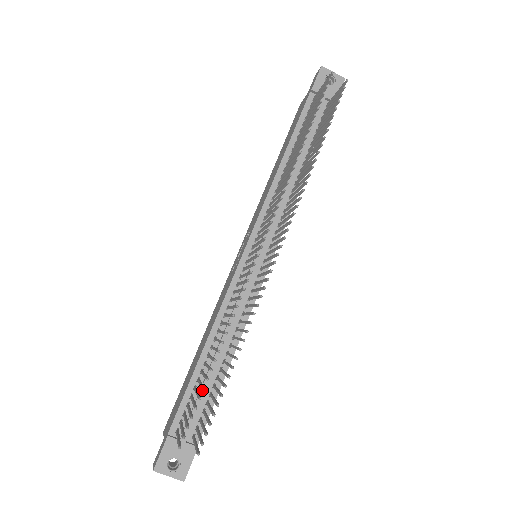
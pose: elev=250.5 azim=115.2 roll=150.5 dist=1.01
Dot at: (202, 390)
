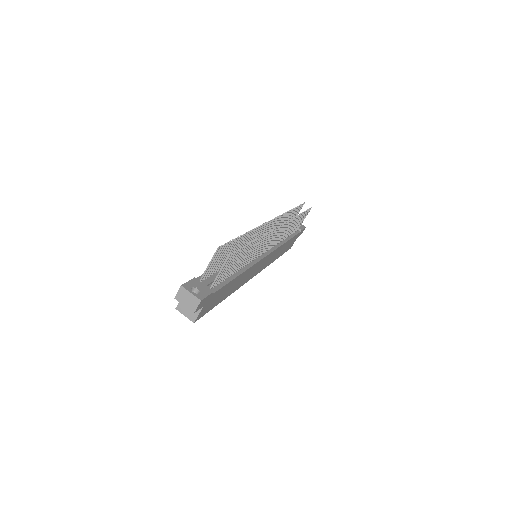
Dot at: occluded
